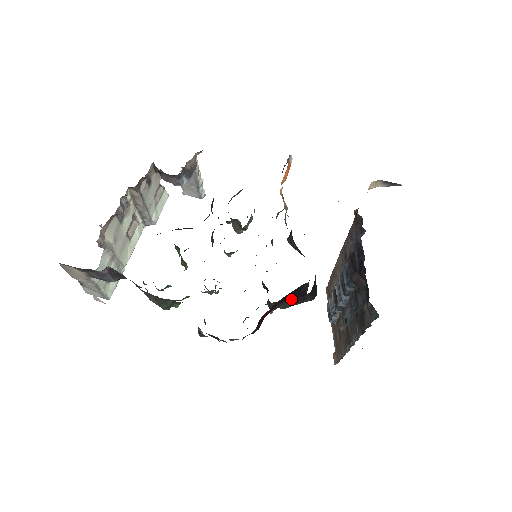
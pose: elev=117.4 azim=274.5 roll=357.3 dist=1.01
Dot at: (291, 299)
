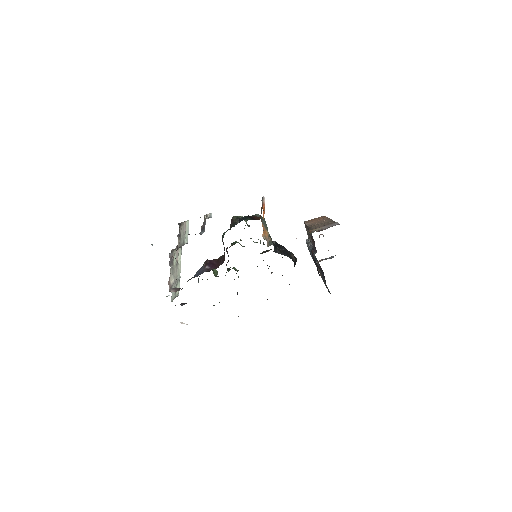
Dot at: occluded
